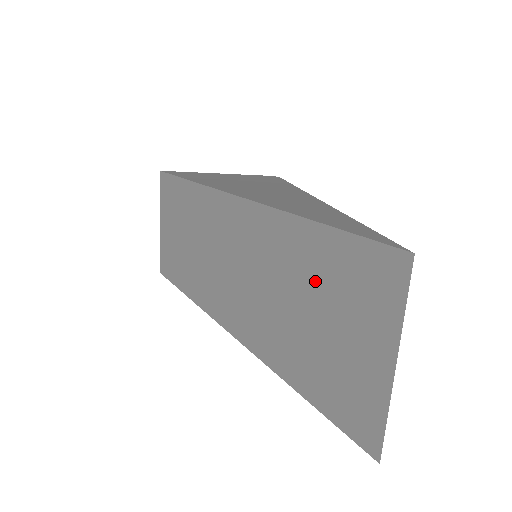
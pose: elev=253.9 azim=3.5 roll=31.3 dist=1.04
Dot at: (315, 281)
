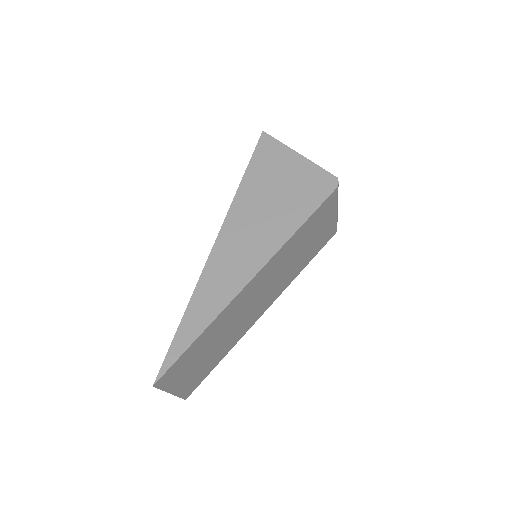
Dot at: occluded
